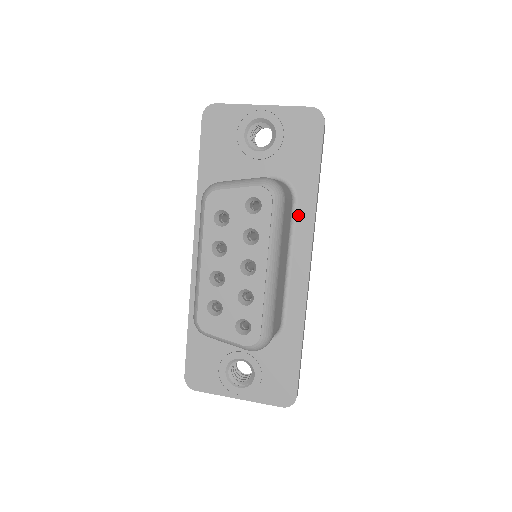
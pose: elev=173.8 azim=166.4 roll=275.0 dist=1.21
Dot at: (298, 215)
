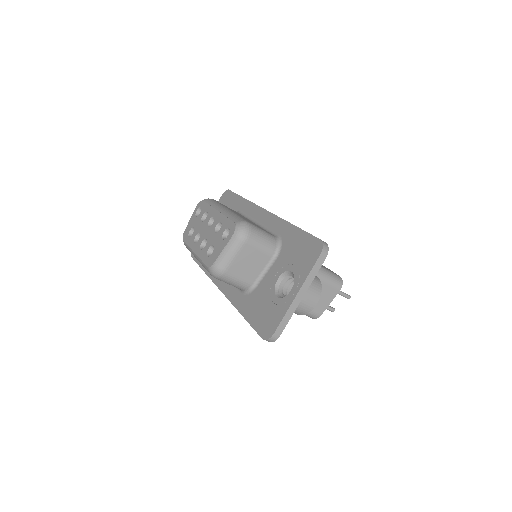
Dot at: (245, 212)
